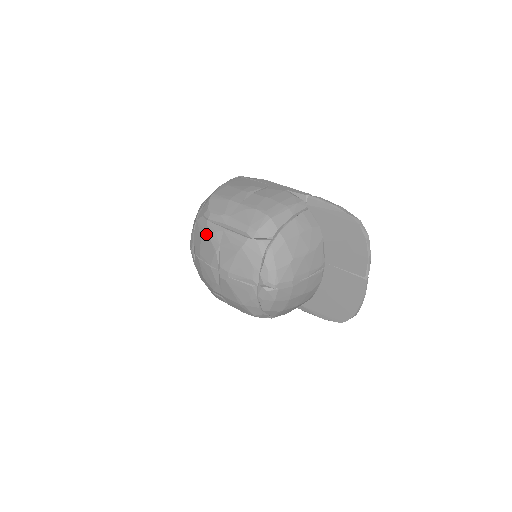
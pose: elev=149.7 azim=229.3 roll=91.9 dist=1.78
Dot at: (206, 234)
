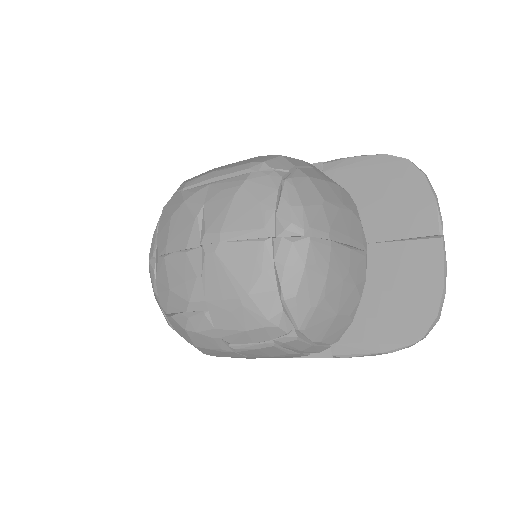
Dot at: (180, 204)
